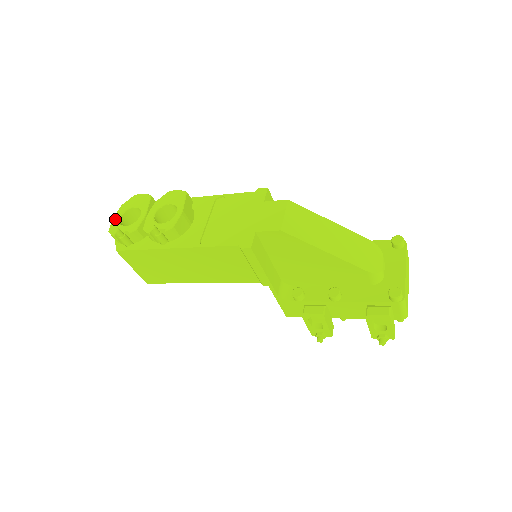
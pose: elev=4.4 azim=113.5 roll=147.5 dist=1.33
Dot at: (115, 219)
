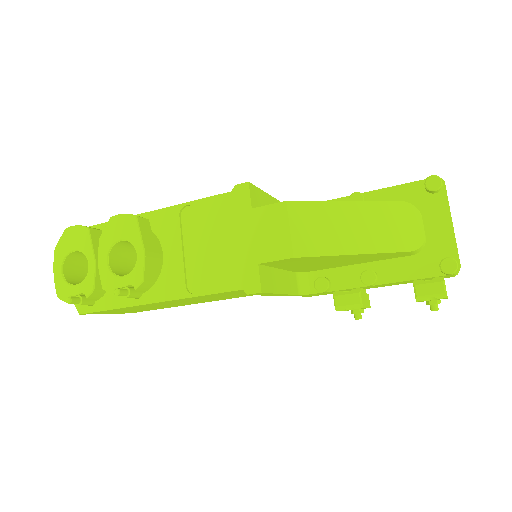
Dot at: (56, 275)
